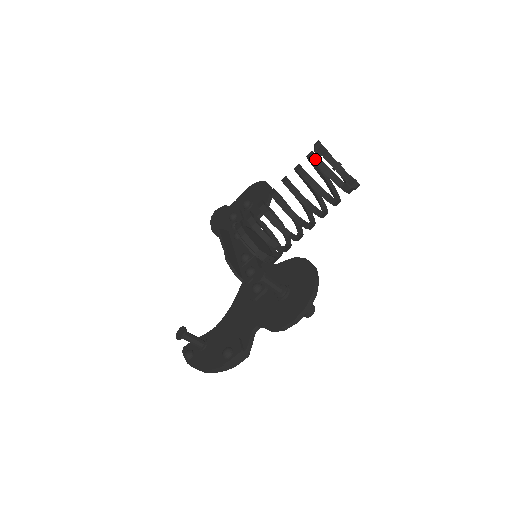
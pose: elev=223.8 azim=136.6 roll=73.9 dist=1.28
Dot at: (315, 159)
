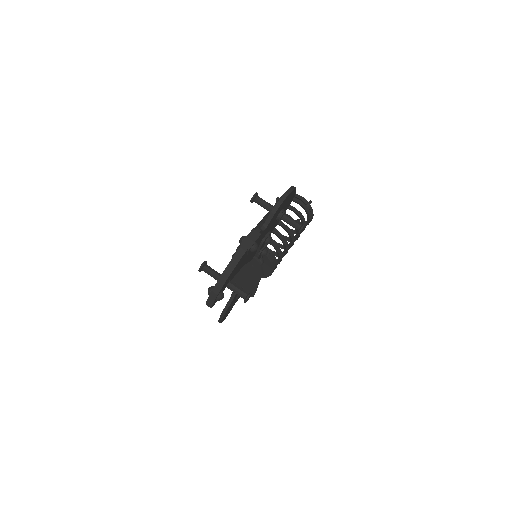
Dot at: (278, 200)
